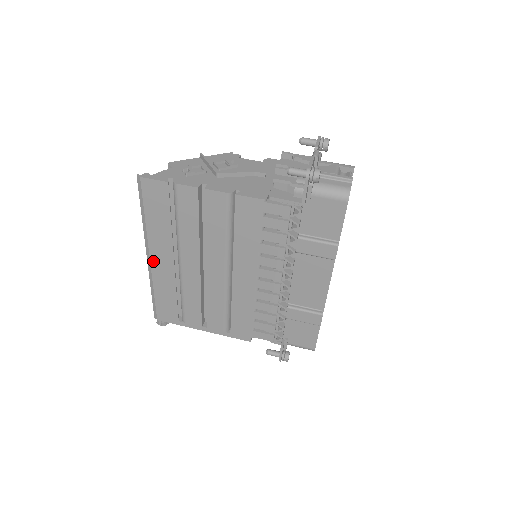
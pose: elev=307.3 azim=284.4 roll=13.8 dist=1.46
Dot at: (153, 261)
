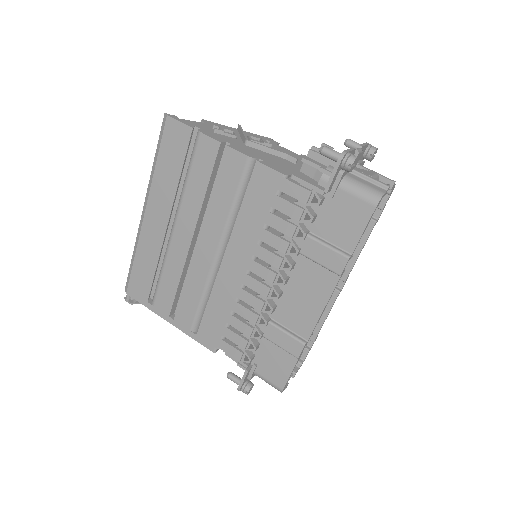
Dot at: (146, 219)
